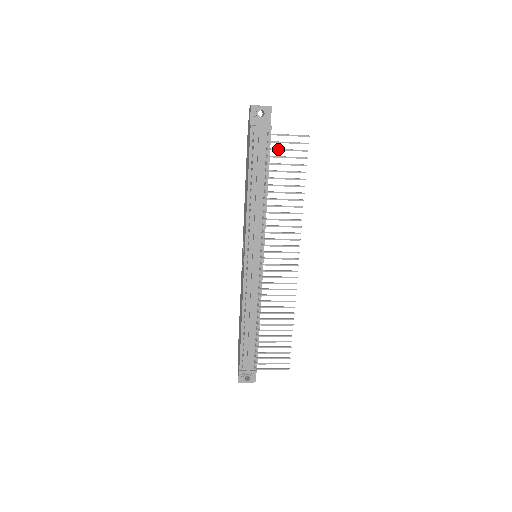
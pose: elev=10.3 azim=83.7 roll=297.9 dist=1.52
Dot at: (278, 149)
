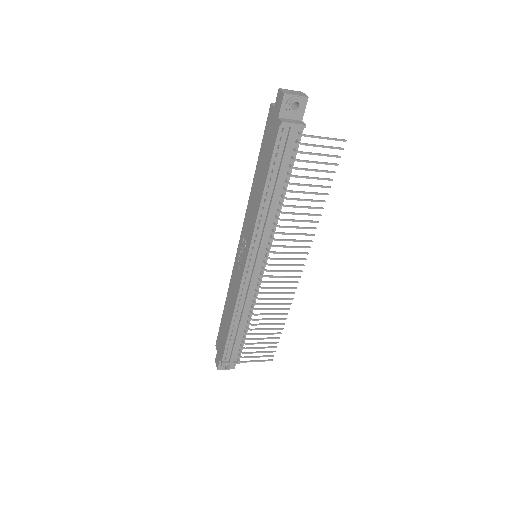
Dot at: (309, 153)
